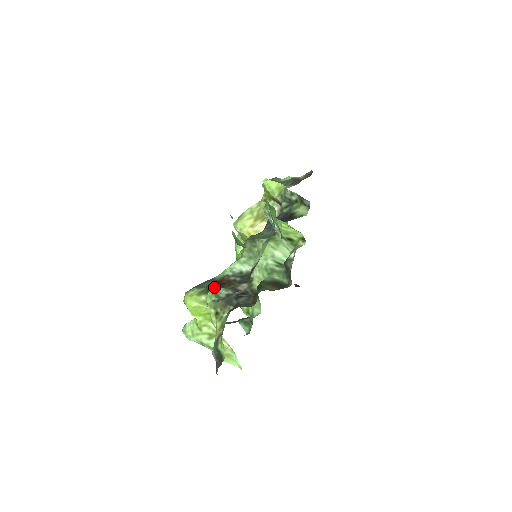
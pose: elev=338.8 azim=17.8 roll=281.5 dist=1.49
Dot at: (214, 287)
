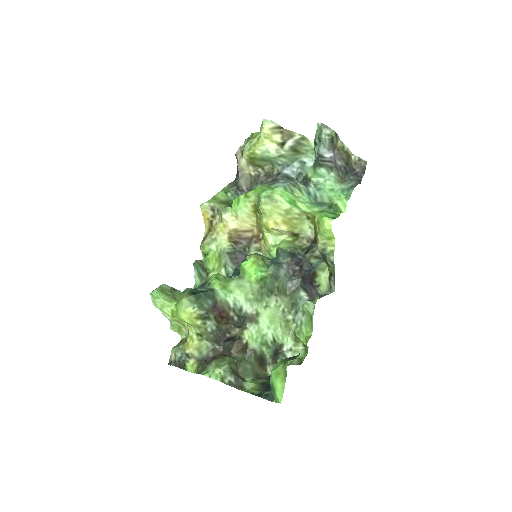
Dot at: (225, 372)
